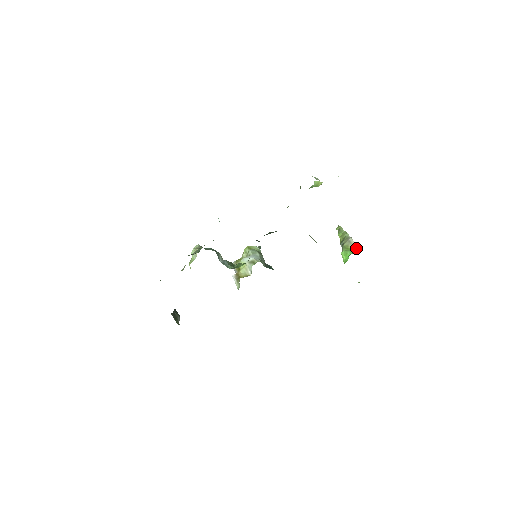
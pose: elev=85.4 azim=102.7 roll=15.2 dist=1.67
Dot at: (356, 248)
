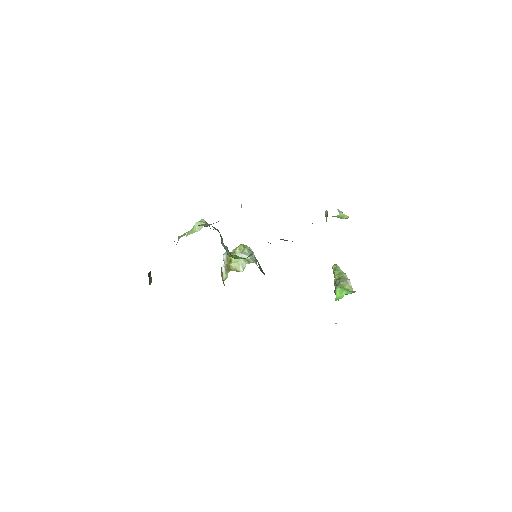
Dot at: occluded
